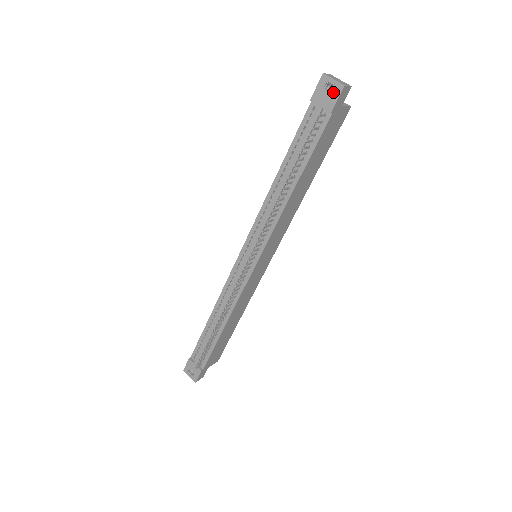
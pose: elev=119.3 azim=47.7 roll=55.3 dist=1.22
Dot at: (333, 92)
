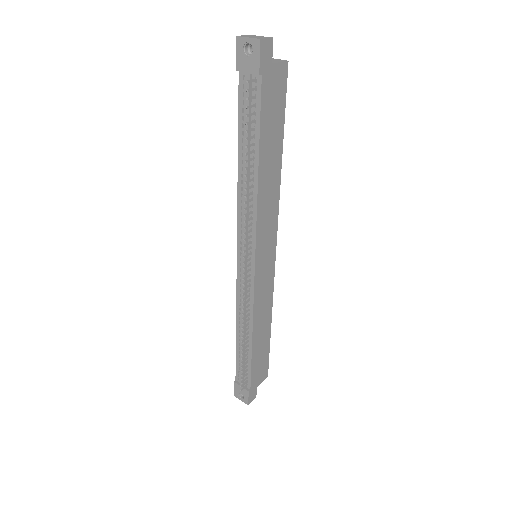
Dot at: (253, 52)
